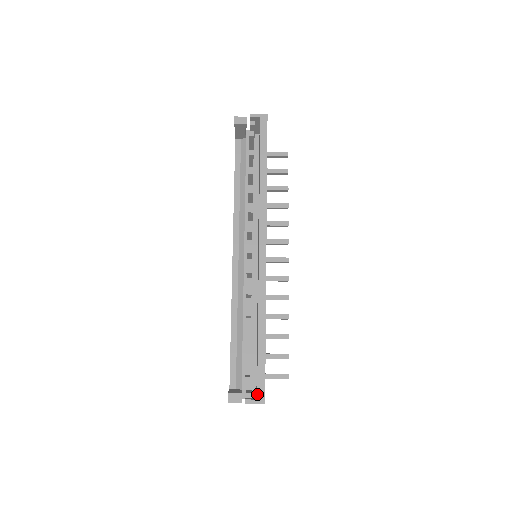
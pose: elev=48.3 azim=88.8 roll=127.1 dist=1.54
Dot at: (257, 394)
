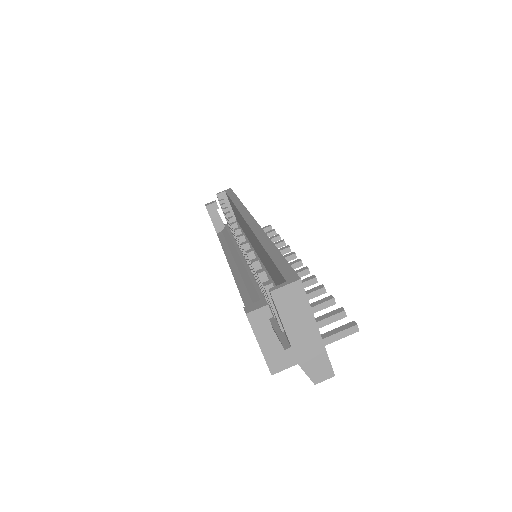
Dot at: (284, 278)
